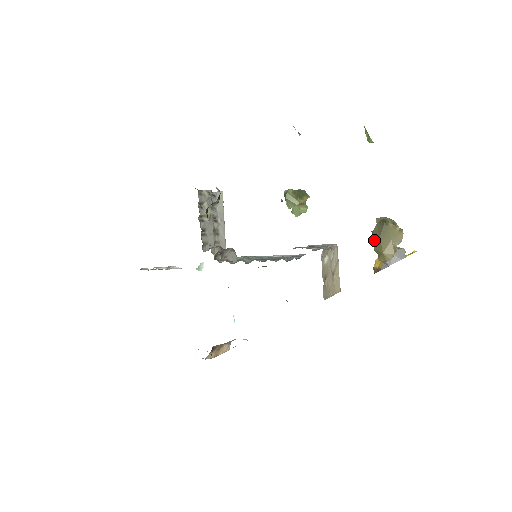
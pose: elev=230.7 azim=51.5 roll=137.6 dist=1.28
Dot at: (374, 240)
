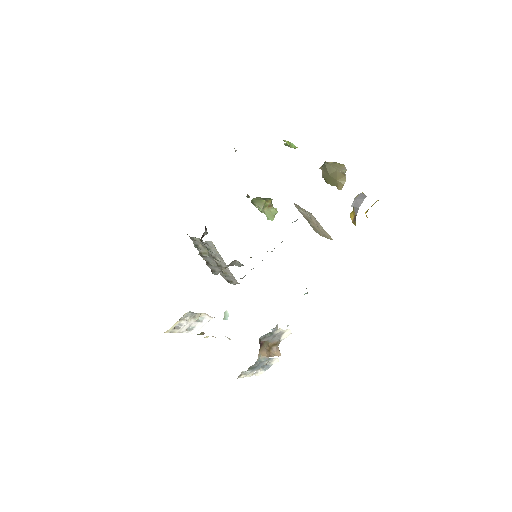
Dot at: (327, 180)
